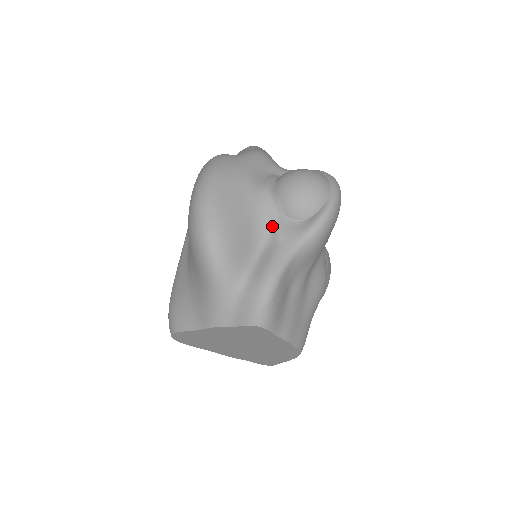
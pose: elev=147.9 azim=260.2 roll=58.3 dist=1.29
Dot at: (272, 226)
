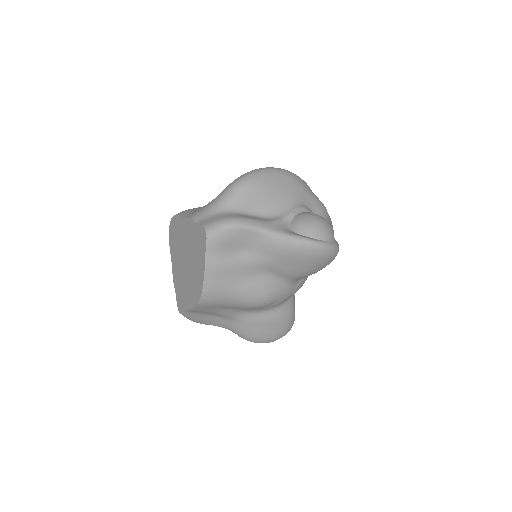
Dot at: (279, 216)
